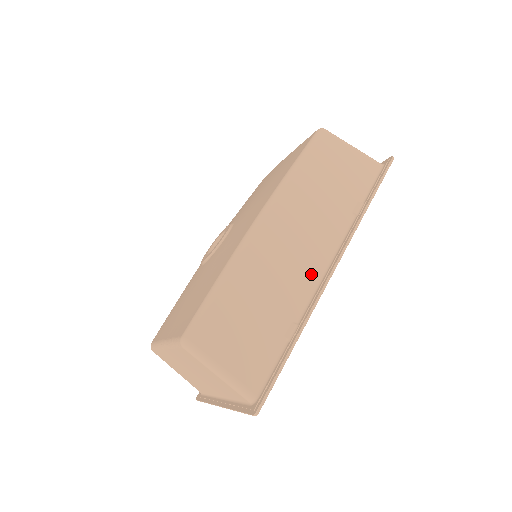
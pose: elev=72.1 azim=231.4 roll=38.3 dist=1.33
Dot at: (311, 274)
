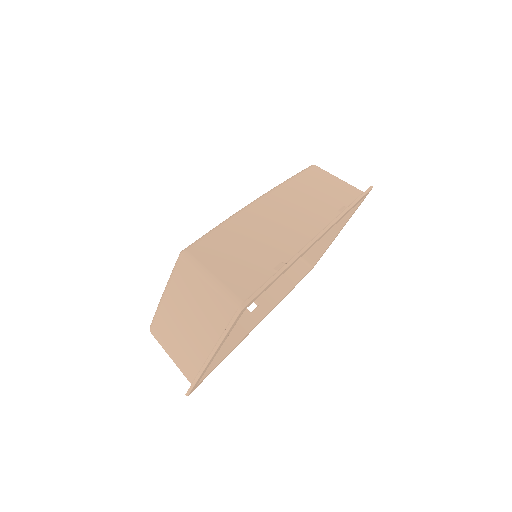
Dot at: (300, 237)
